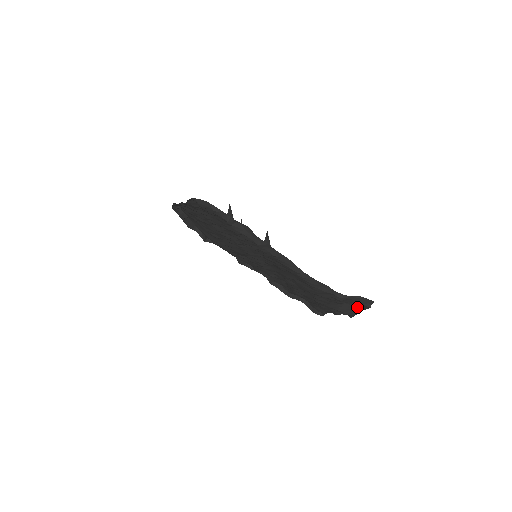
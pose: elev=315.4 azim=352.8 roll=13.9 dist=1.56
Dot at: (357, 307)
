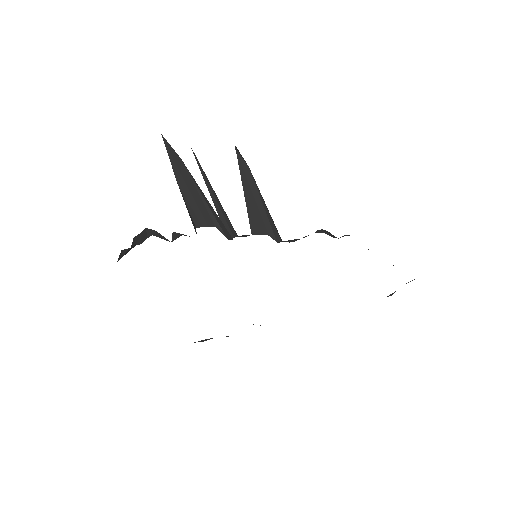
Dot at: occluded
